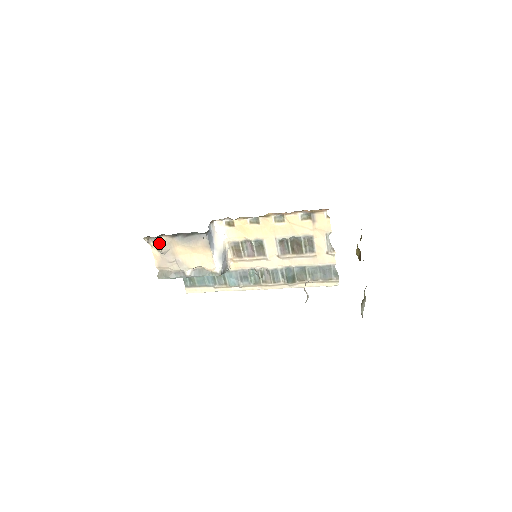
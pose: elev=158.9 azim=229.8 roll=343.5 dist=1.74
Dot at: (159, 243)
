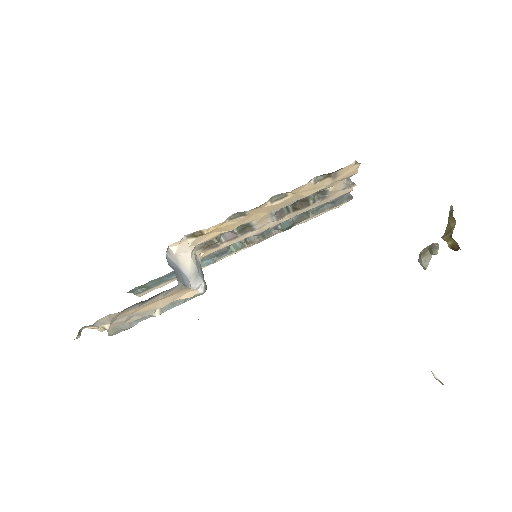
Dot at: (99, 324)
